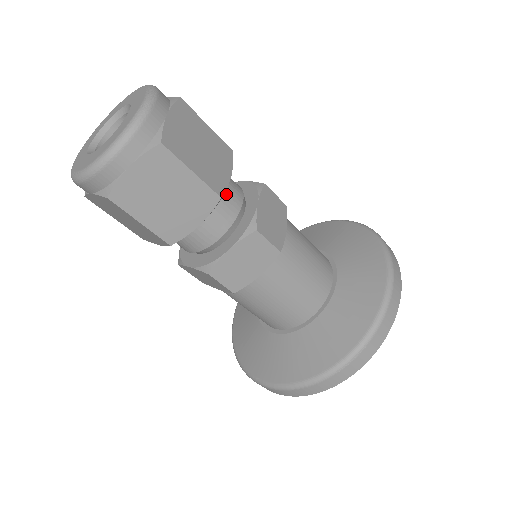
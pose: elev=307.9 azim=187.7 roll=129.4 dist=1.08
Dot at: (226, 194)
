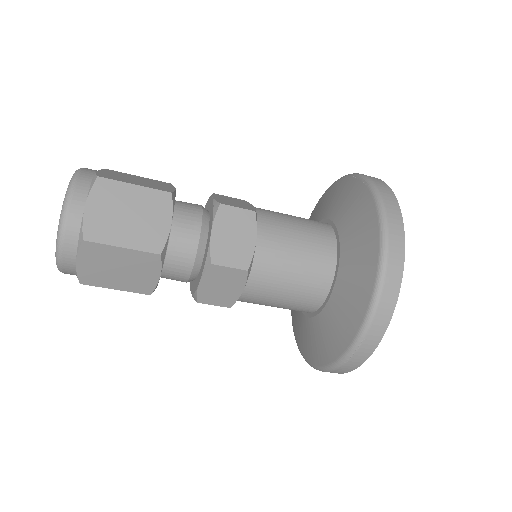
Dot at: (178, 236)
